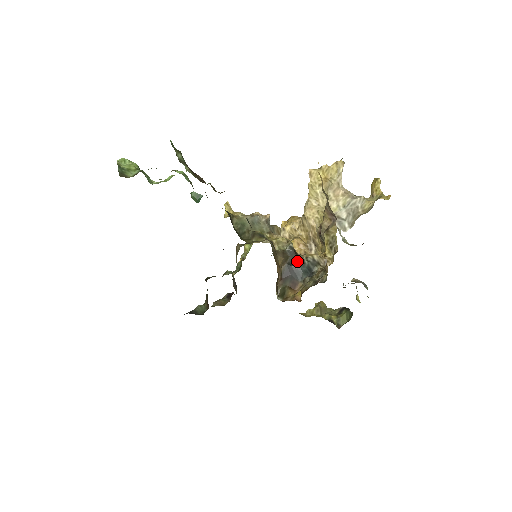
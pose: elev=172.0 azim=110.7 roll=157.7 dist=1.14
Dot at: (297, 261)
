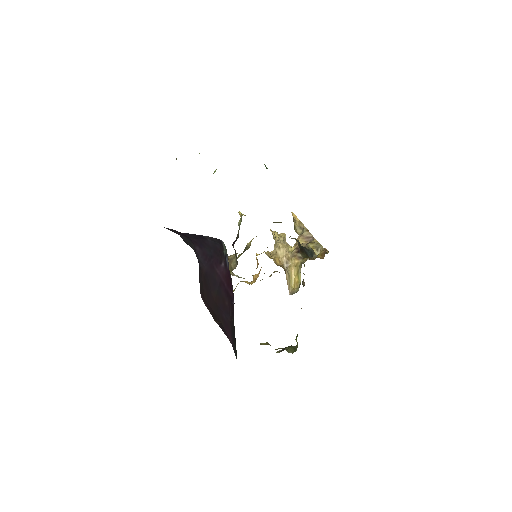
Dot at: (304, 247)
